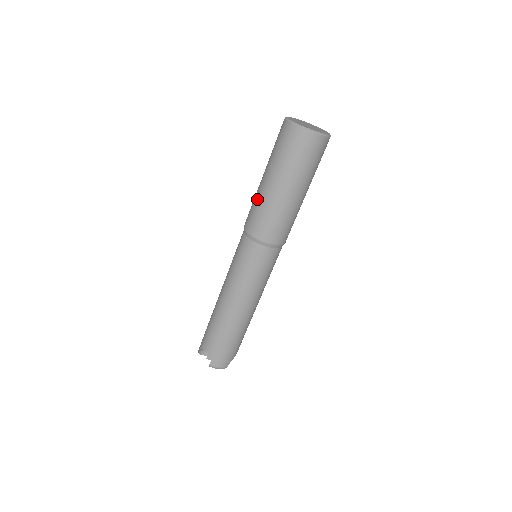
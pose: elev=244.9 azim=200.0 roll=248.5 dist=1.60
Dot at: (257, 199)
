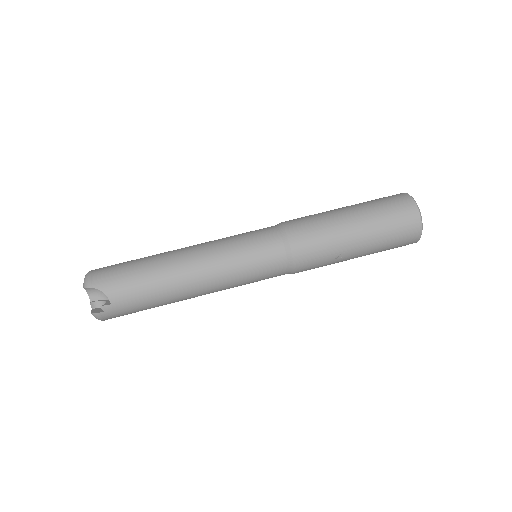
Dot at: occluded
